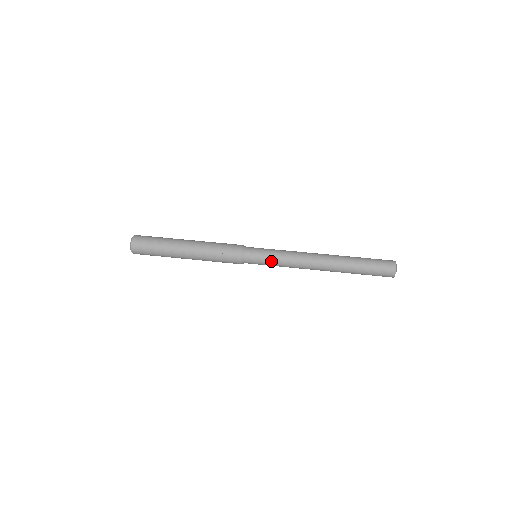
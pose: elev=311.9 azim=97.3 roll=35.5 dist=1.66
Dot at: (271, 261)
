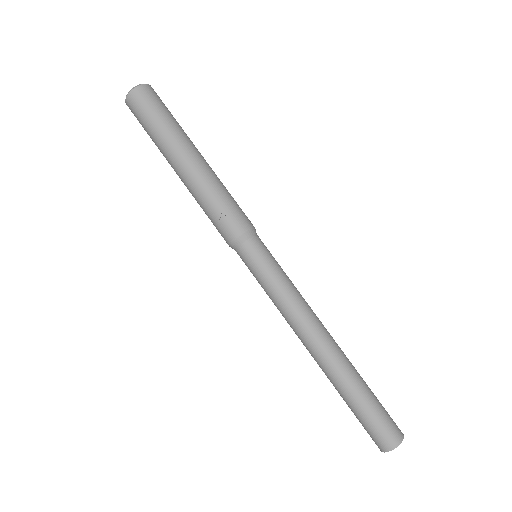
Dot at: (264, 282)
